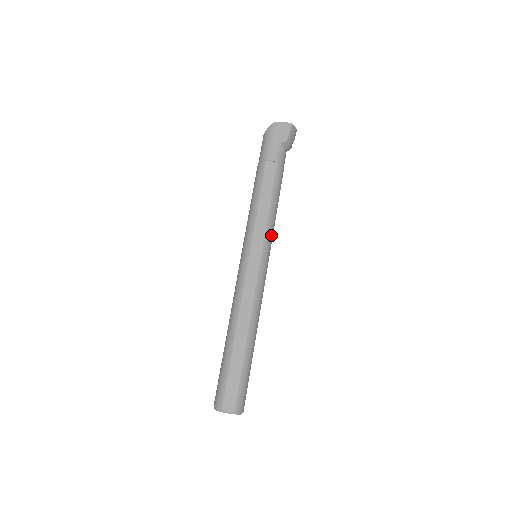
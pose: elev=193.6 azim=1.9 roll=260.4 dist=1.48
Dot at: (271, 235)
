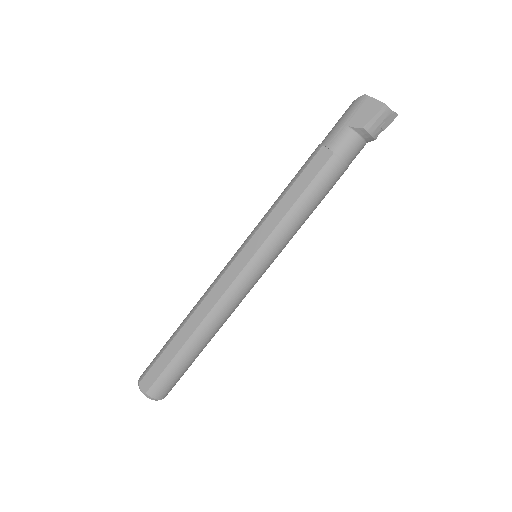
Dot at: (279, 241)
